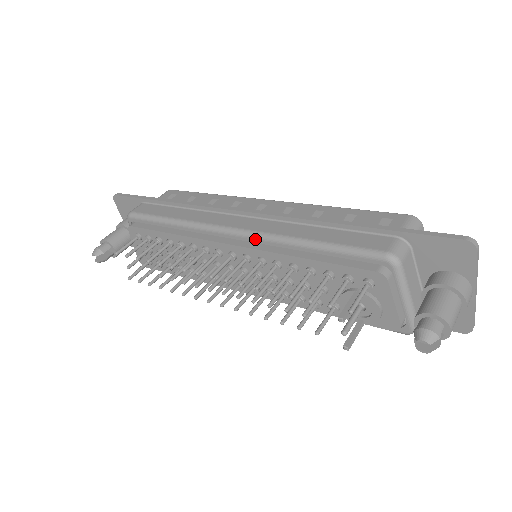
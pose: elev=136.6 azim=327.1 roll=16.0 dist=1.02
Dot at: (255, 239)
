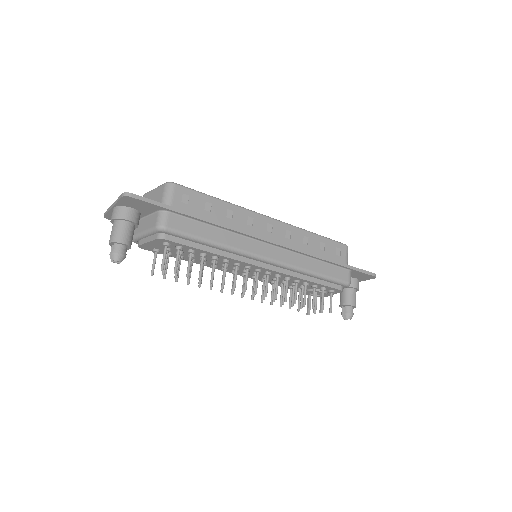
Dot at: (282, 267)
